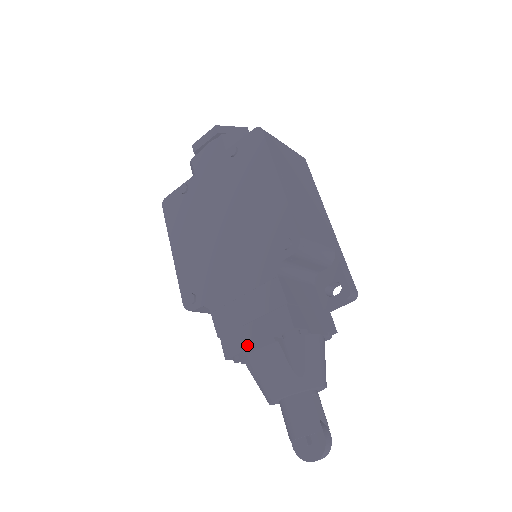
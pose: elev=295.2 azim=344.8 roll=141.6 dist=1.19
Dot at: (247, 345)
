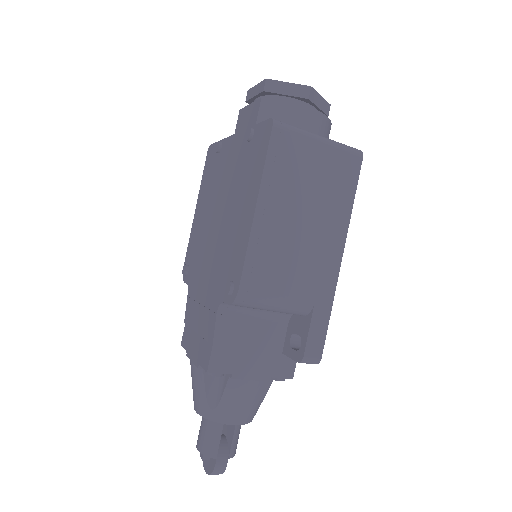
Dot at: (189, 350)
